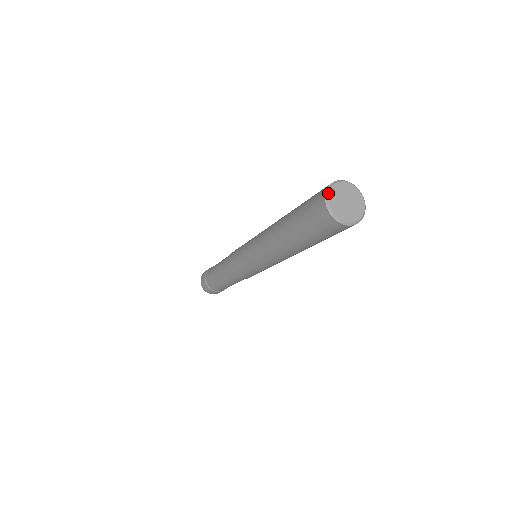
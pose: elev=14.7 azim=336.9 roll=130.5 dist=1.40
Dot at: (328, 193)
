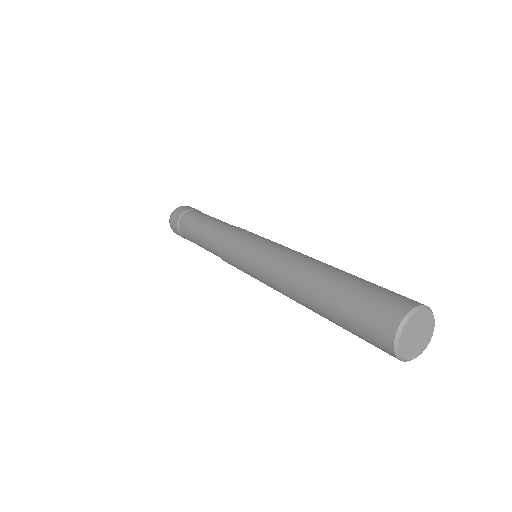
Dot at: (397, 346)
